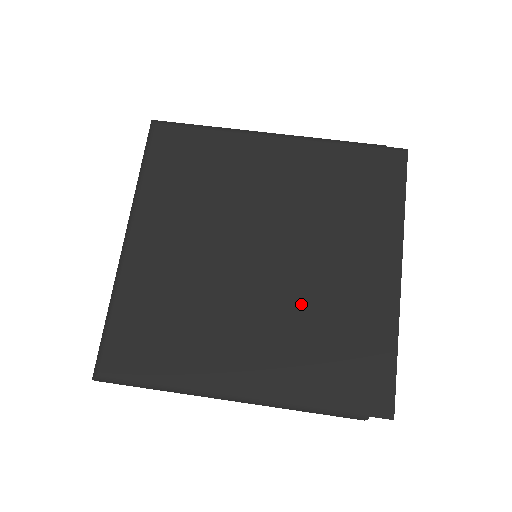
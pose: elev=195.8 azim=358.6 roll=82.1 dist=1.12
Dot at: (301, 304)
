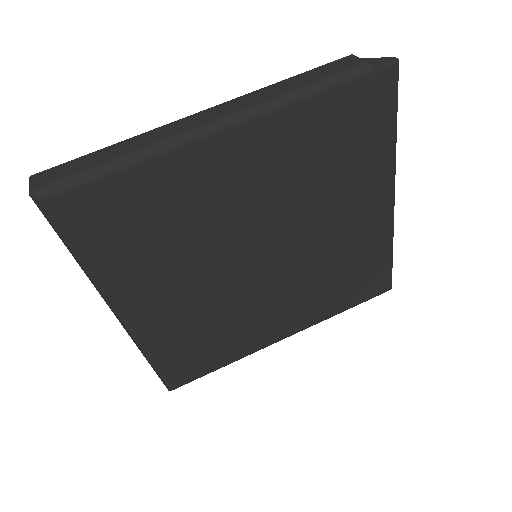
Dot at: (312, 270)
